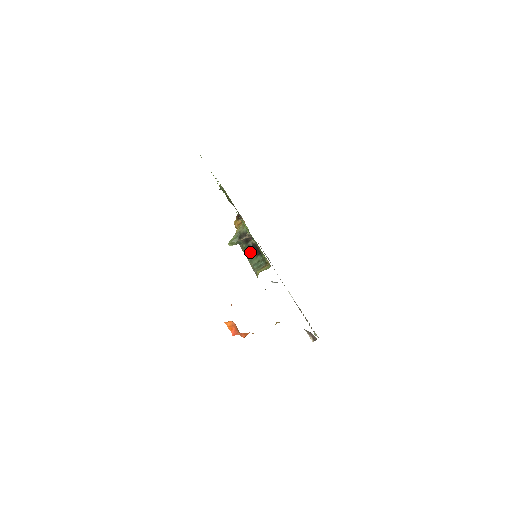
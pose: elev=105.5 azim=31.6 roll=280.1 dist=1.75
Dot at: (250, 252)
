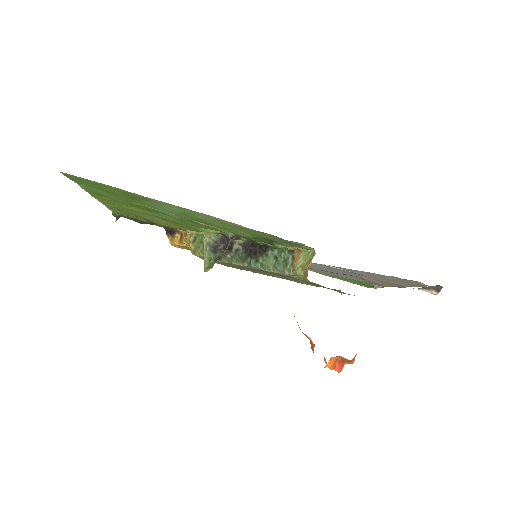
Dot at: (248, 257)
